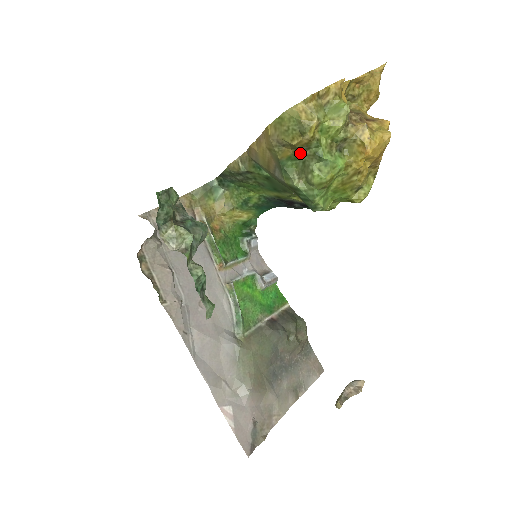
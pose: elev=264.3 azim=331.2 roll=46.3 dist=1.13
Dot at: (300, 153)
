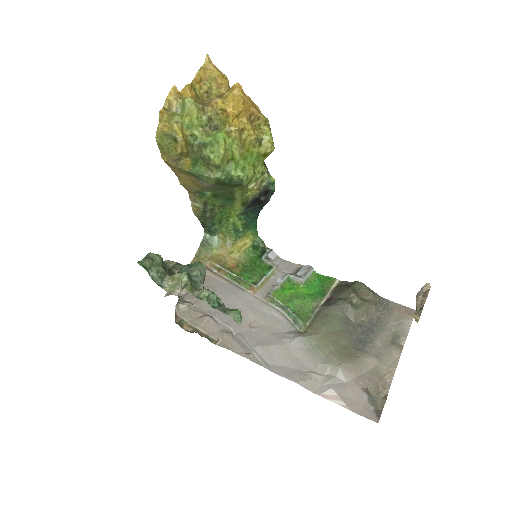
Dot at: (193, 155)
